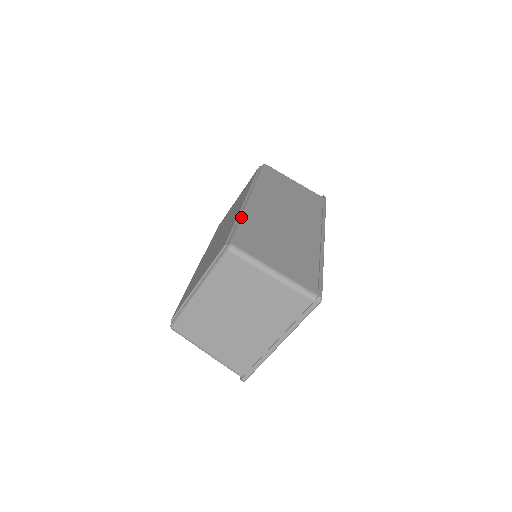
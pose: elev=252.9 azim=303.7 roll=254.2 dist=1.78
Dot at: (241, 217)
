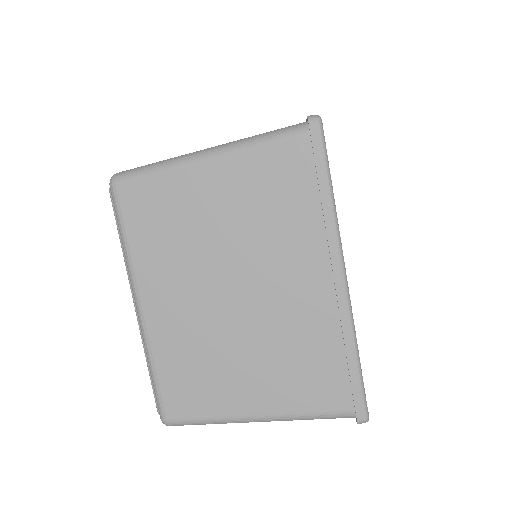
Dot at: occluded
